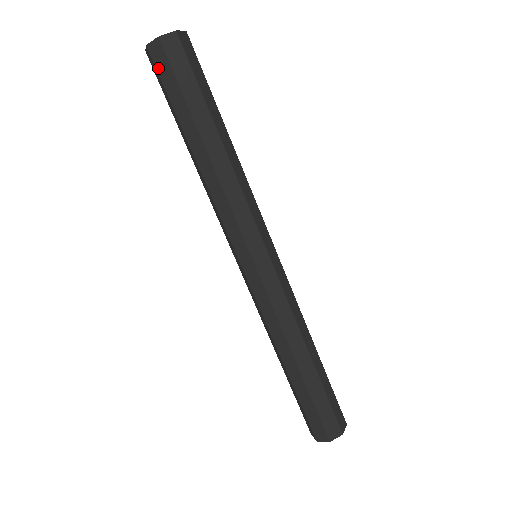
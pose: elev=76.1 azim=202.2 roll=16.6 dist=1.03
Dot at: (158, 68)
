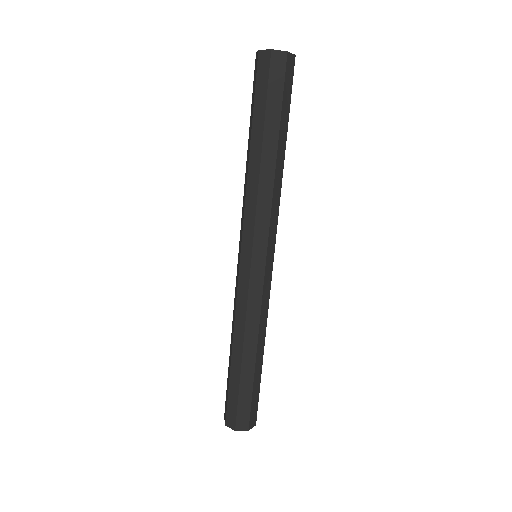
Dot at: (258, 72)
